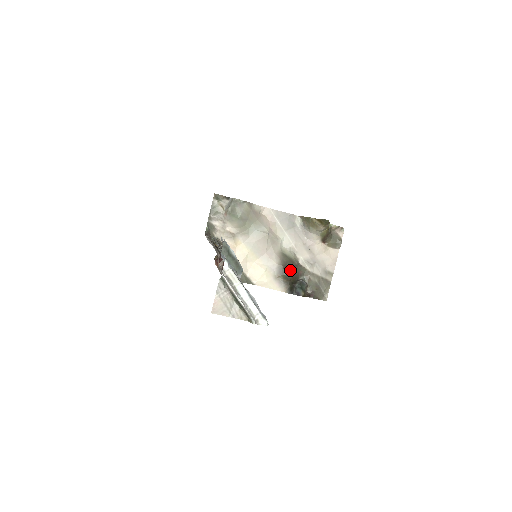
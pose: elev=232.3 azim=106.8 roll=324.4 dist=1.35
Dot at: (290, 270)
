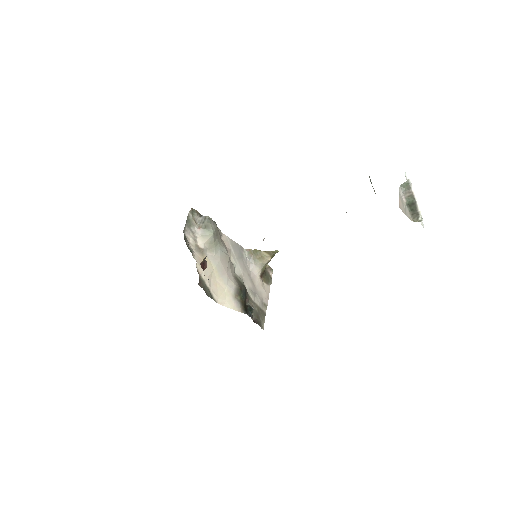
Dot at: (244, 293)
